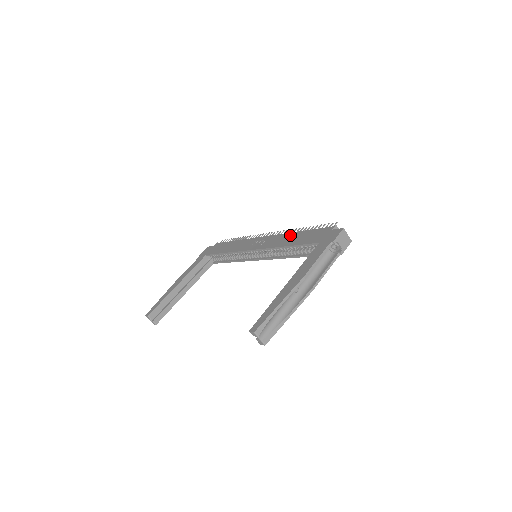
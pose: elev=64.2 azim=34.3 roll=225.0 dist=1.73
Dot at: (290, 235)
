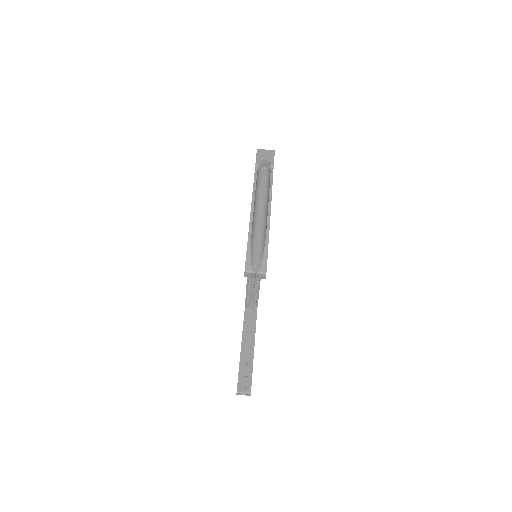
Dot at: occluded
